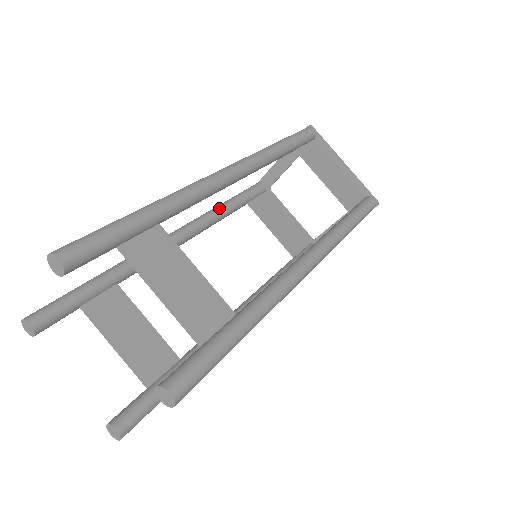
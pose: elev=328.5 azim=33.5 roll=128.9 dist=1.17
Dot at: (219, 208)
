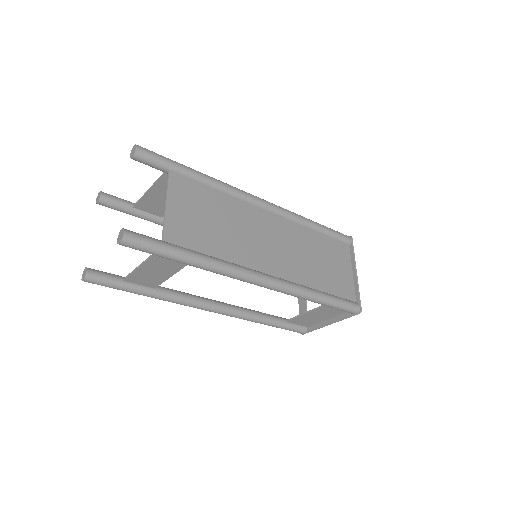
Dot at: occluded
